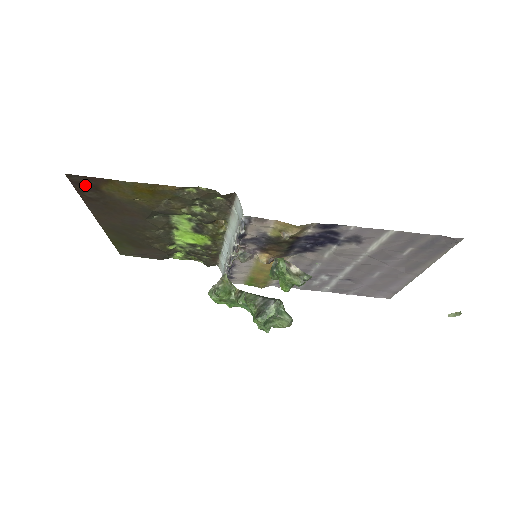
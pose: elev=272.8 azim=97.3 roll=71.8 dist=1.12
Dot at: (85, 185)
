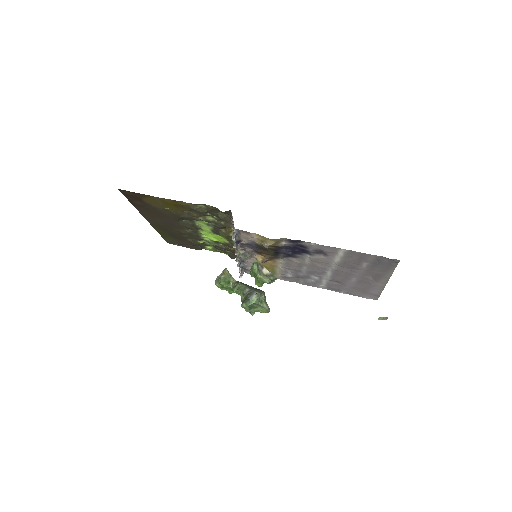
Dot at: (132, 197)
